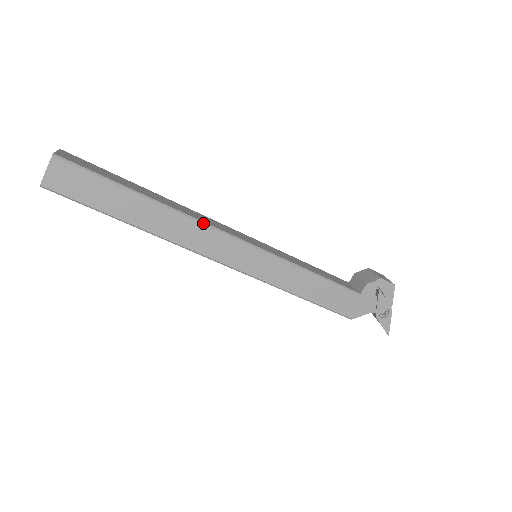
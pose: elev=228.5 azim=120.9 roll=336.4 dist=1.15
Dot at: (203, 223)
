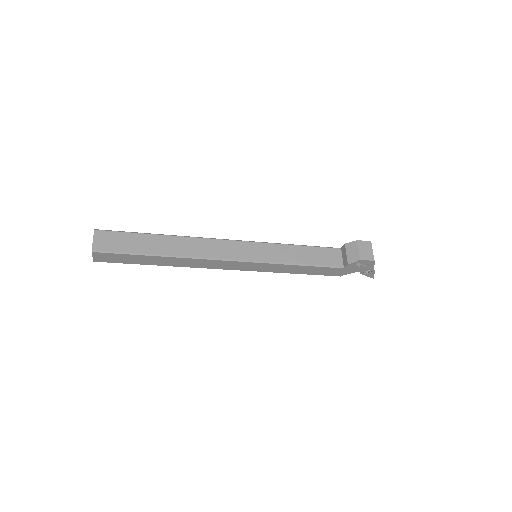
Dot at: (207, 259)
